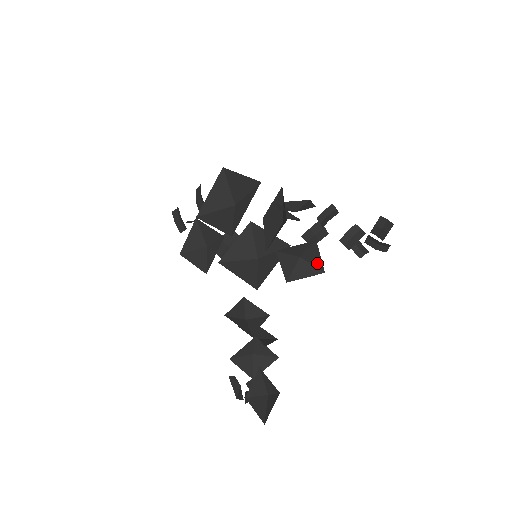
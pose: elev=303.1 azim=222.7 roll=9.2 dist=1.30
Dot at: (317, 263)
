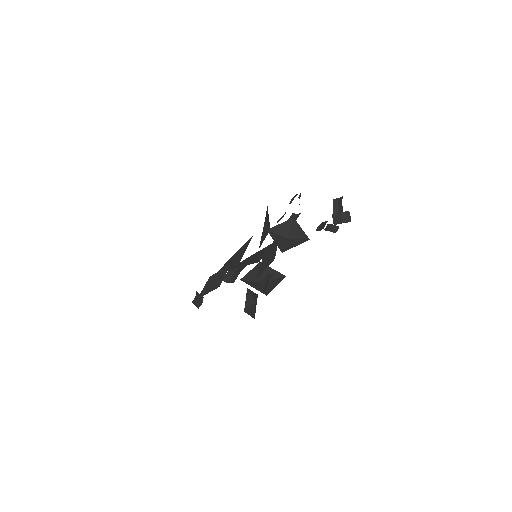
Dot at: (301, 235)
